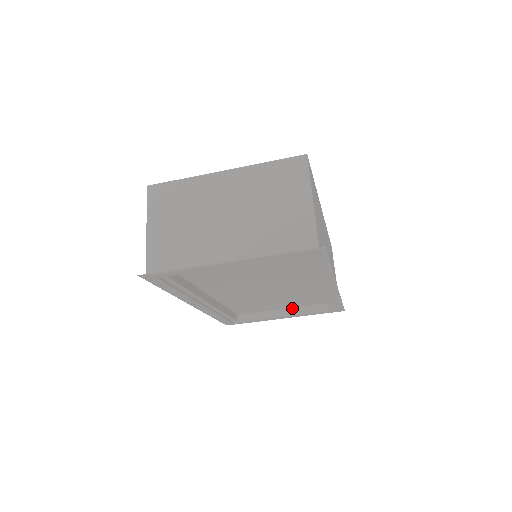
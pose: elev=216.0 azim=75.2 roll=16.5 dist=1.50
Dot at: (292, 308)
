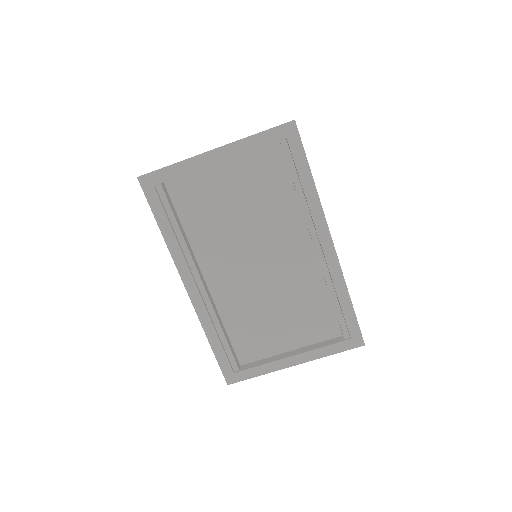
Dot at: (303, 348)
